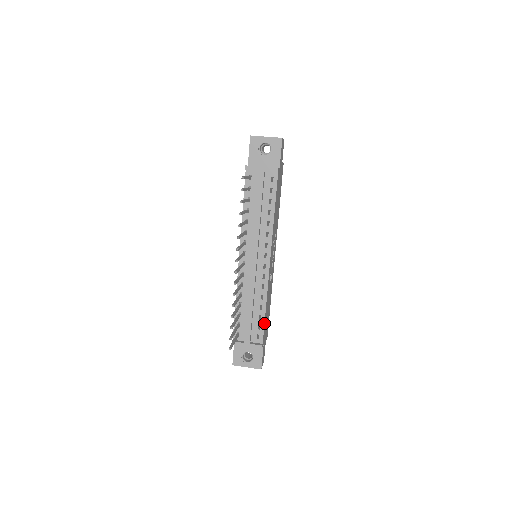
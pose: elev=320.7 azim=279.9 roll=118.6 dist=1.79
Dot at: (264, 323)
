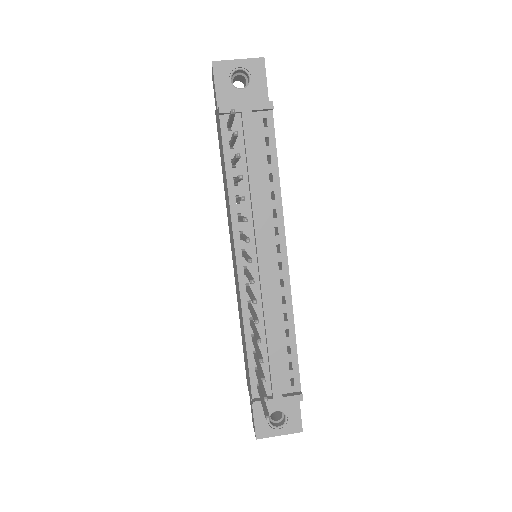
Dot at: (297, 357)
